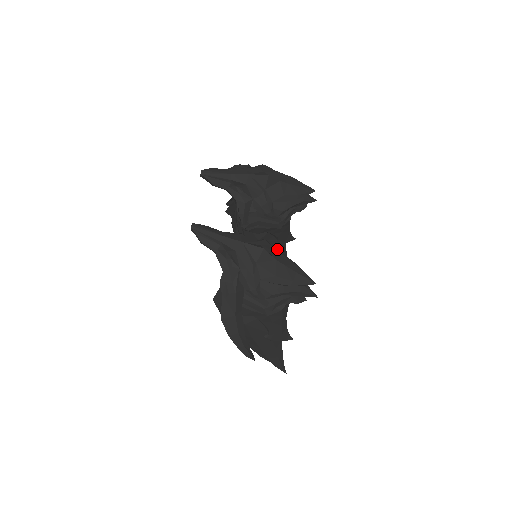
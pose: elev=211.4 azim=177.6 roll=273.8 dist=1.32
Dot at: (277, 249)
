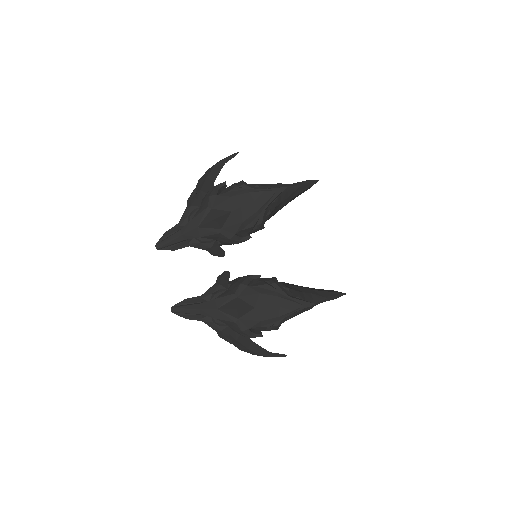
Dot at: (260, 275)
